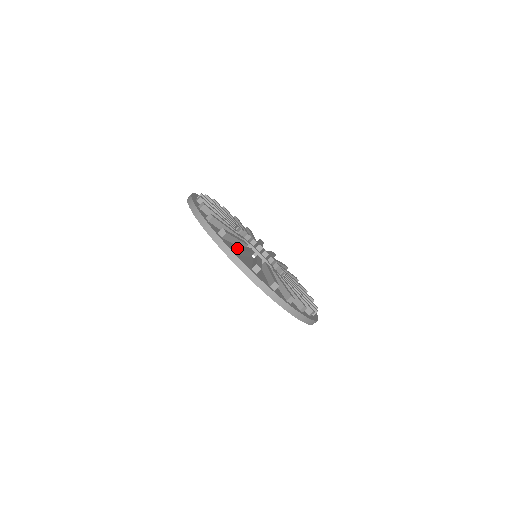
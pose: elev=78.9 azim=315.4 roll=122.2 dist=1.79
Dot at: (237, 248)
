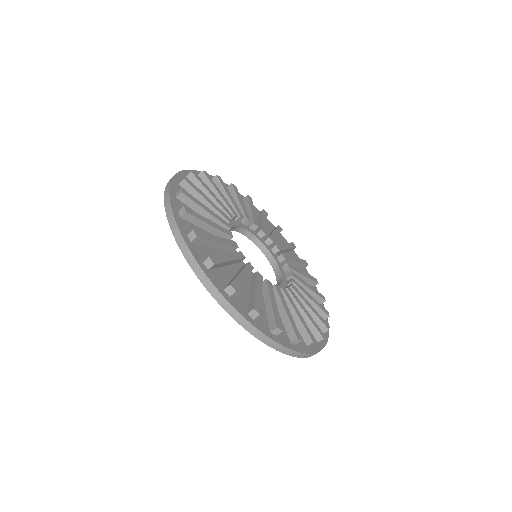
Dot at: (191, 232)
